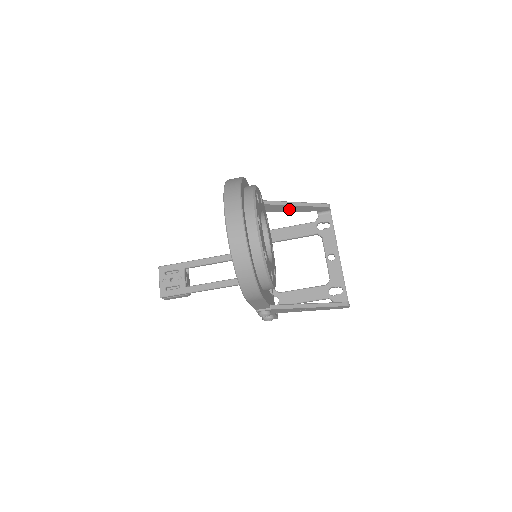
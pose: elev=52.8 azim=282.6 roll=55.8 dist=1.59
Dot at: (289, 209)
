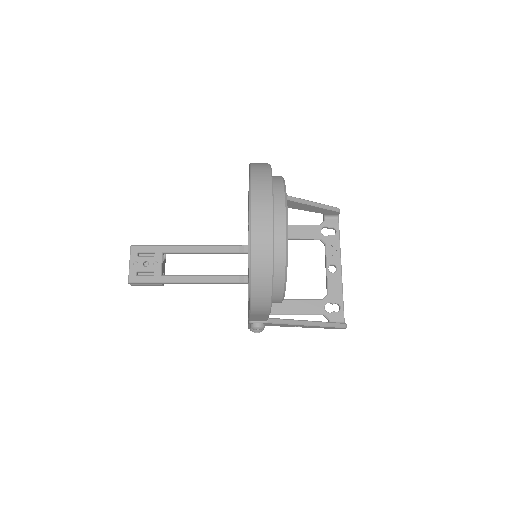
Dot at: (297, 206)
